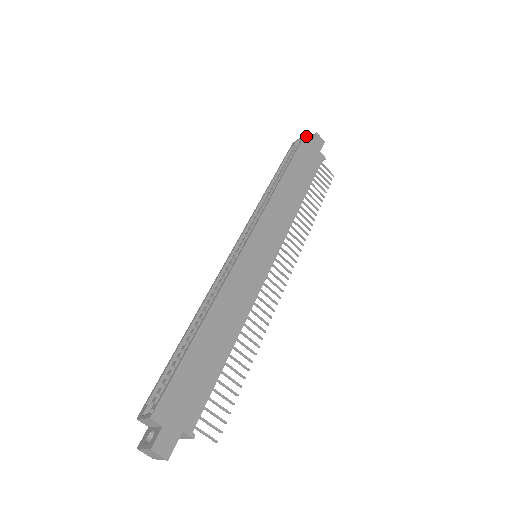
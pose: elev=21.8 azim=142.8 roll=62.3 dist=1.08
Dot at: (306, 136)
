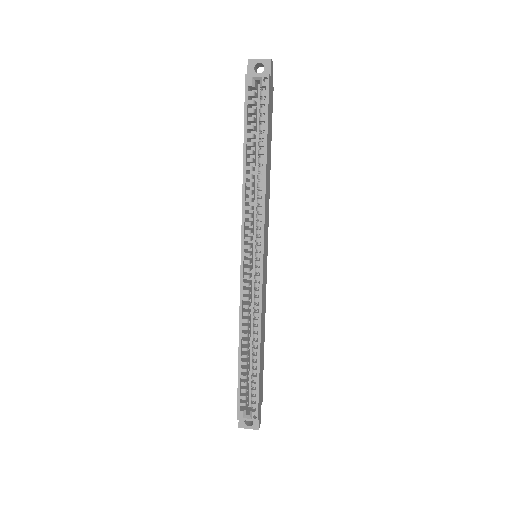
Dot at: (269, 79)
